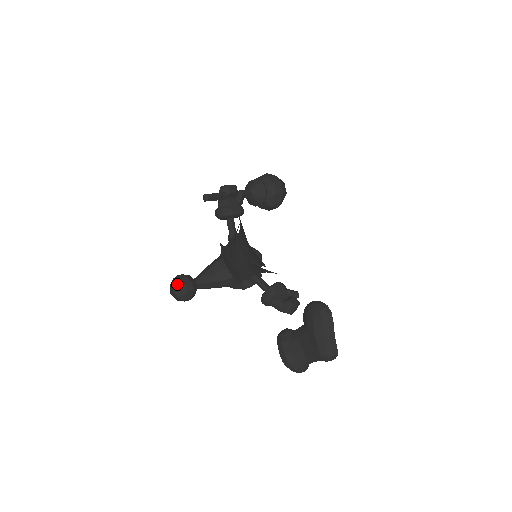
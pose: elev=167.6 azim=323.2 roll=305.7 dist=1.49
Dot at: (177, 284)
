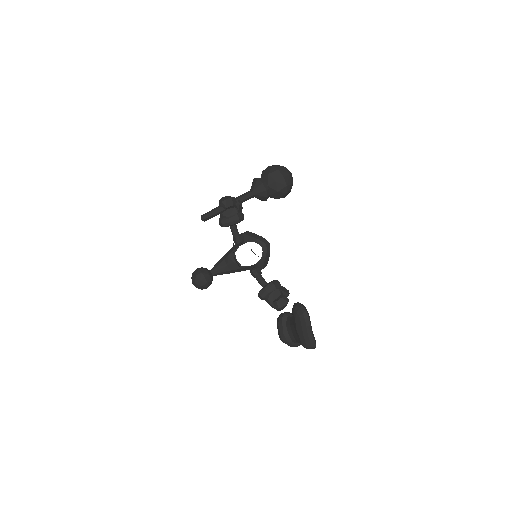
Dot at: (194, 279)
